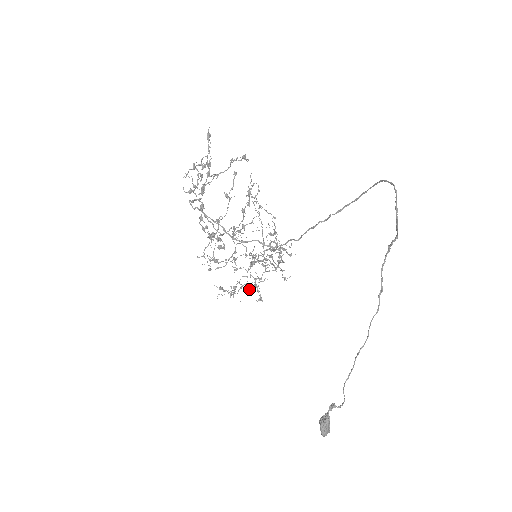
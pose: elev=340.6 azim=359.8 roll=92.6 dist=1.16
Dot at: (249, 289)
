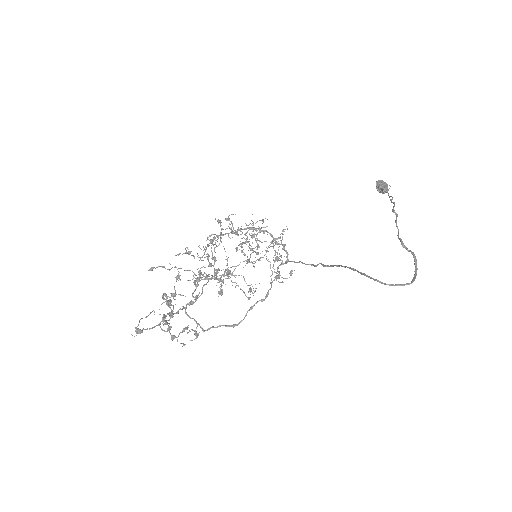
Dot at: occluded
